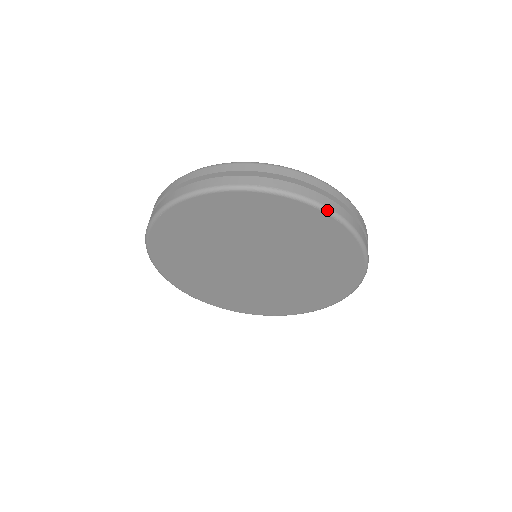
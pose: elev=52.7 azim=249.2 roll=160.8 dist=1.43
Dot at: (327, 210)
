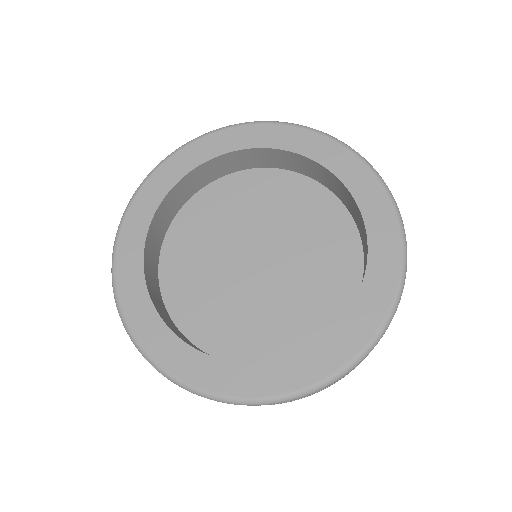
Dot at: occluded
